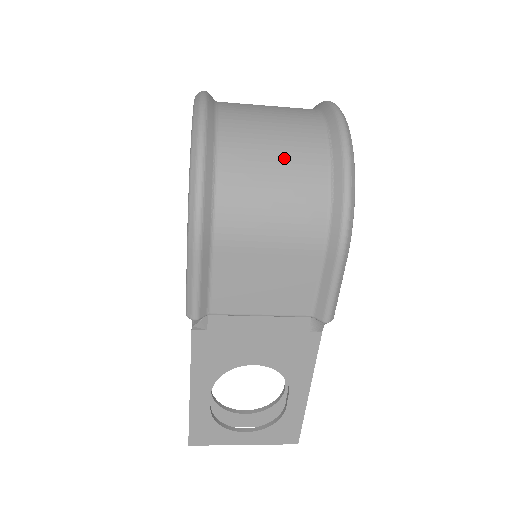
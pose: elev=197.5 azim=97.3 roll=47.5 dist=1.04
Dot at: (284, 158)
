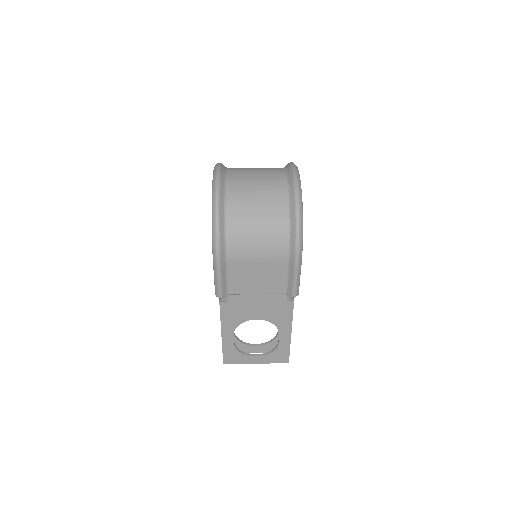
Dot at: (263, 212)
